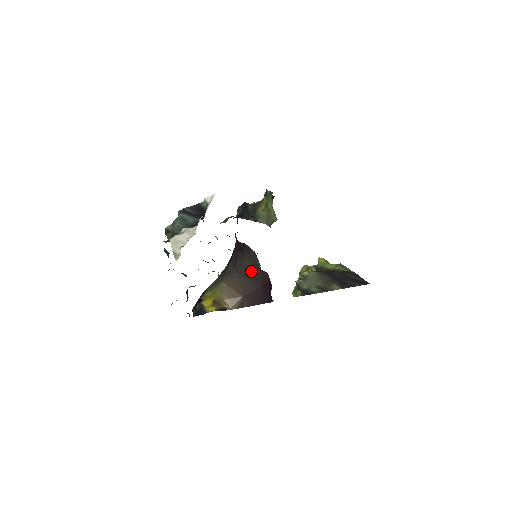
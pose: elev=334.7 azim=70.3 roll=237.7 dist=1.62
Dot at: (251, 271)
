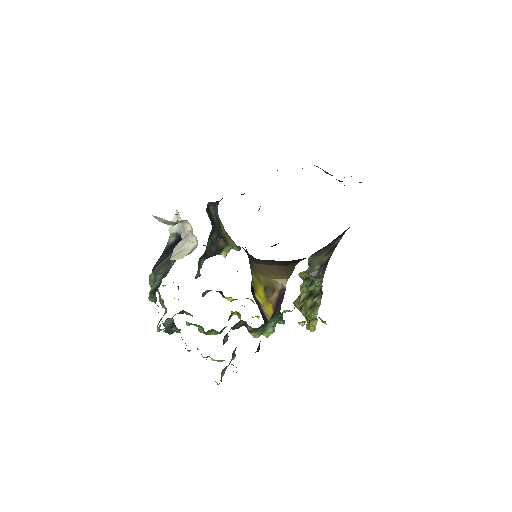
Dot at: occluded
